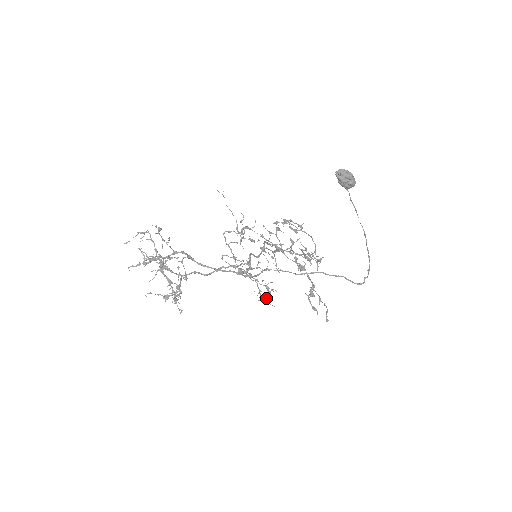
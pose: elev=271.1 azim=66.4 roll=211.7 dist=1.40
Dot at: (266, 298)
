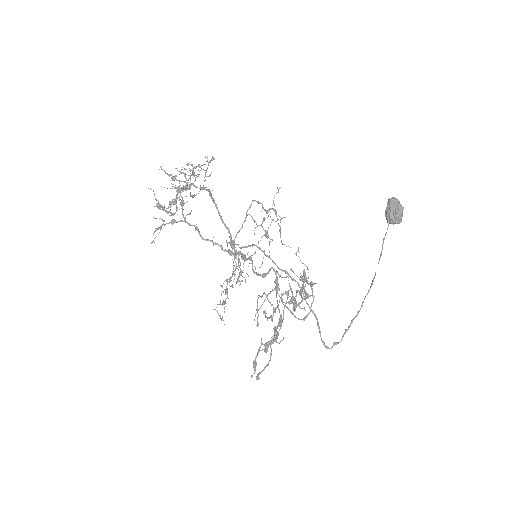
Dot at: occluded
